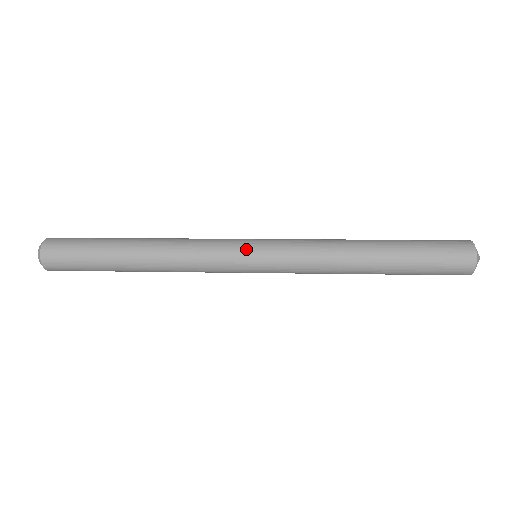
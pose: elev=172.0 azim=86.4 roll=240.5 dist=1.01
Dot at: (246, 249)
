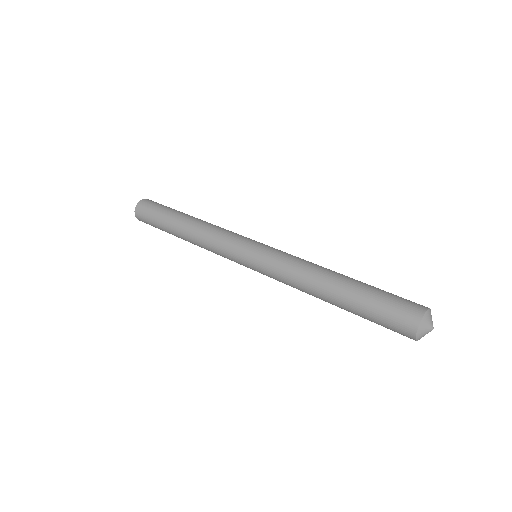
Dot at: (243, 250)
